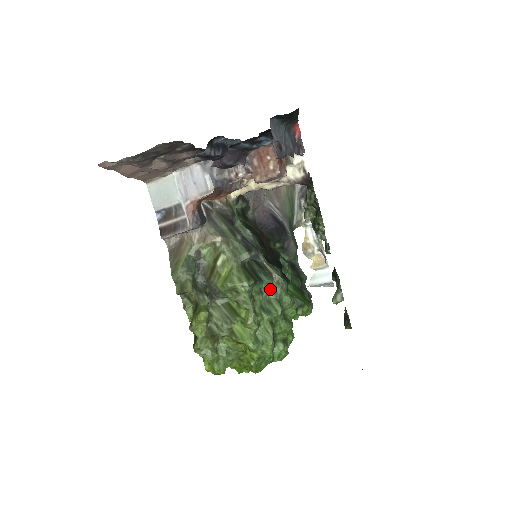
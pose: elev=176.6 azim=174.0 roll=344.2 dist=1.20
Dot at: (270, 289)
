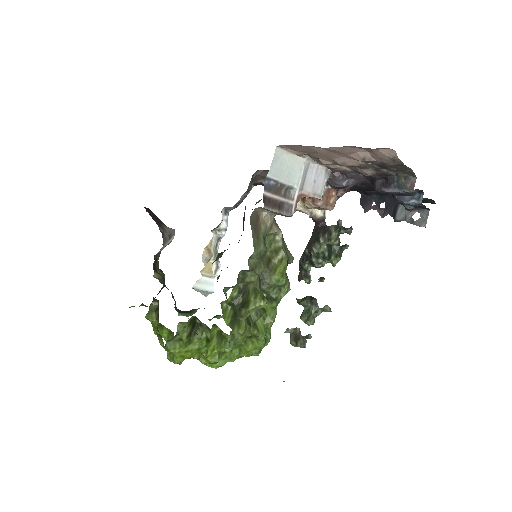
Dot at: occluded
